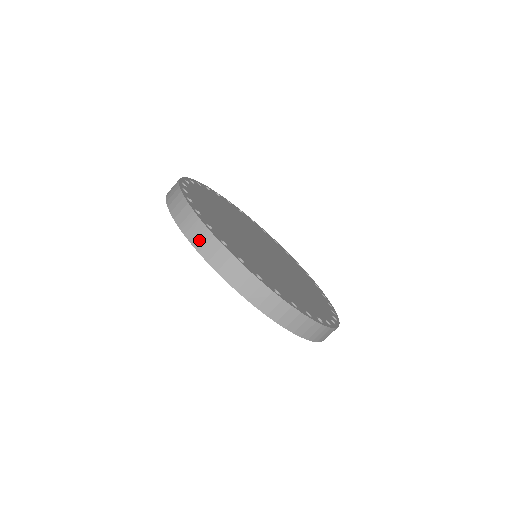
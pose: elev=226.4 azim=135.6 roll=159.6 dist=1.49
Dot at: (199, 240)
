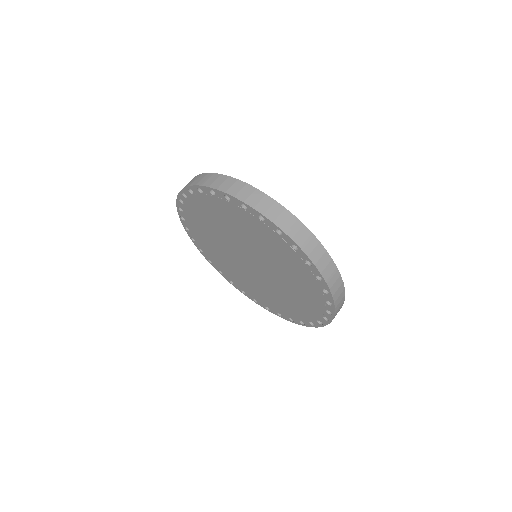
Dot at: (307, 245)
